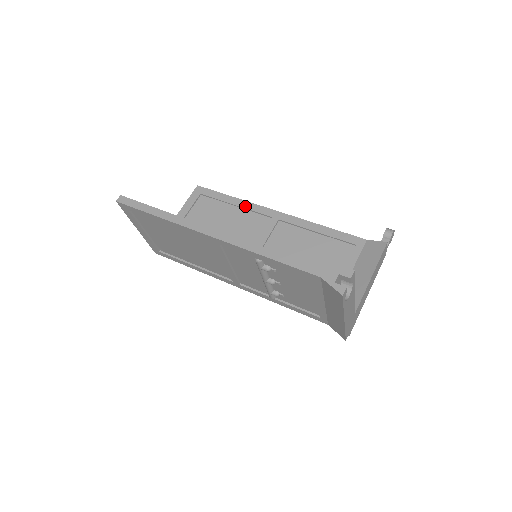
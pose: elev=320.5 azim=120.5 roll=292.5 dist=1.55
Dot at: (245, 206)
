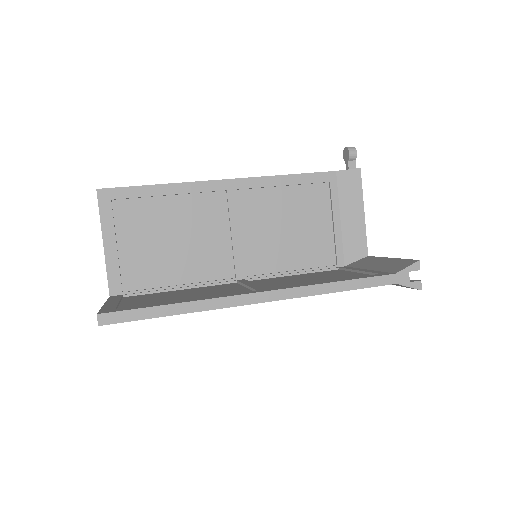
Dot at: (184, 191)
